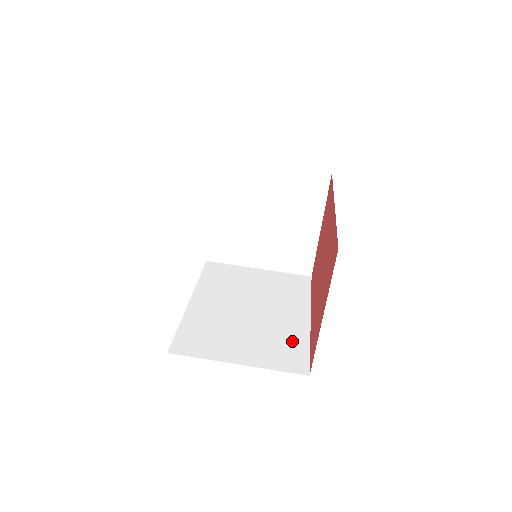
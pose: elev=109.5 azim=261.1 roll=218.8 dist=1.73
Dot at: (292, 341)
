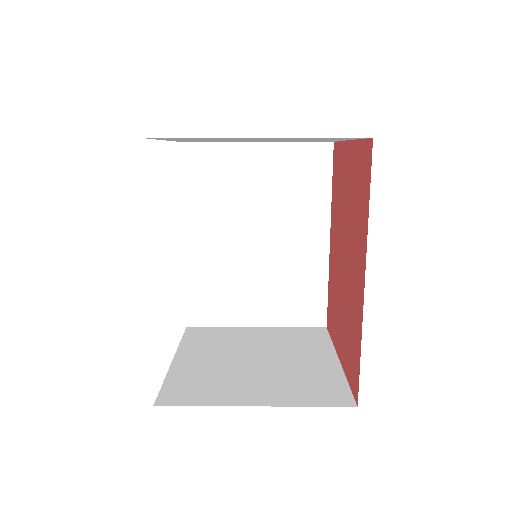
Dot at: occluded
